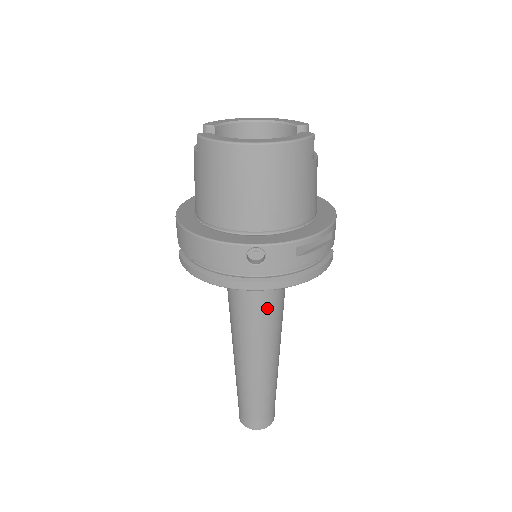
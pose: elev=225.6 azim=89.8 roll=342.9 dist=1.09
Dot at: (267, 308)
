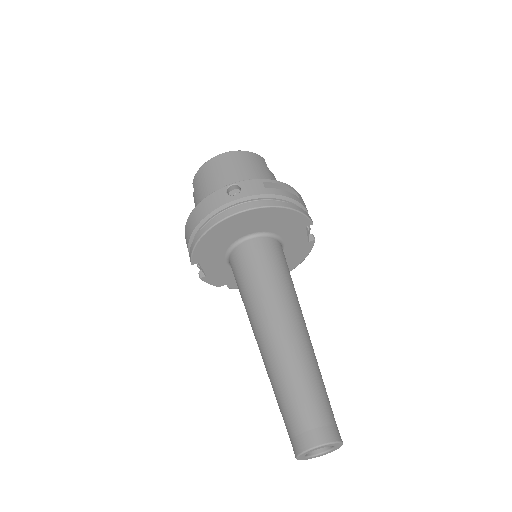
Dot at: (271, 271)
